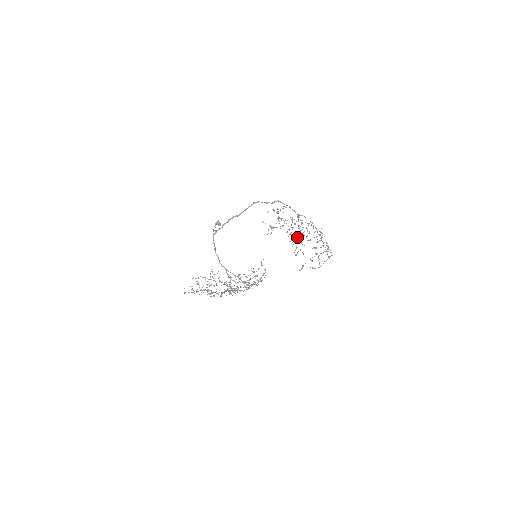
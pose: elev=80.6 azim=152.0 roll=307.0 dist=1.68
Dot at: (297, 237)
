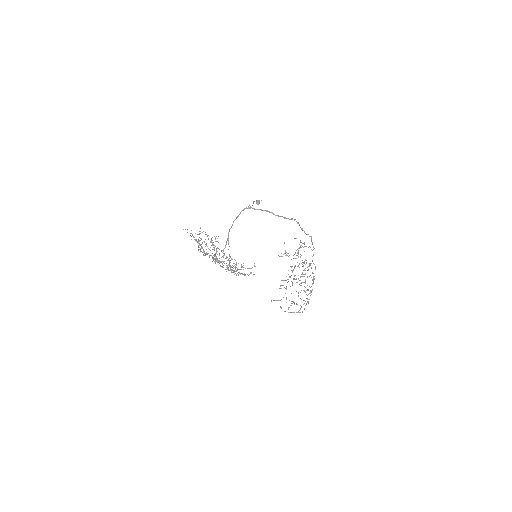
Dot at: occluded
